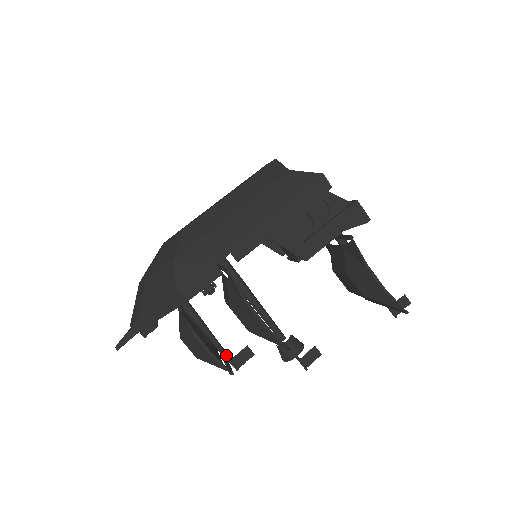
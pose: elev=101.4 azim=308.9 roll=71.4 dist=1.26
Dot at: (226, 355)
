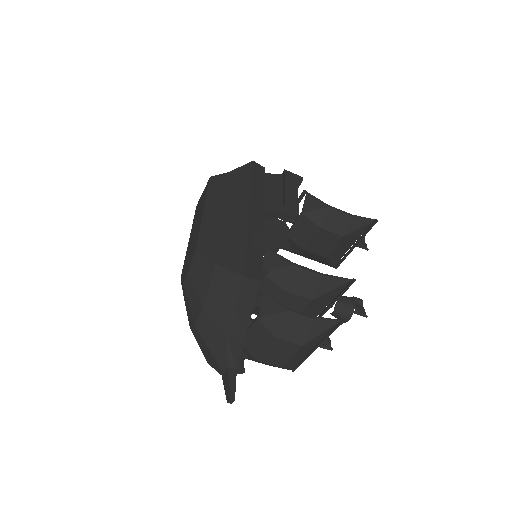
Dot at: occluded
